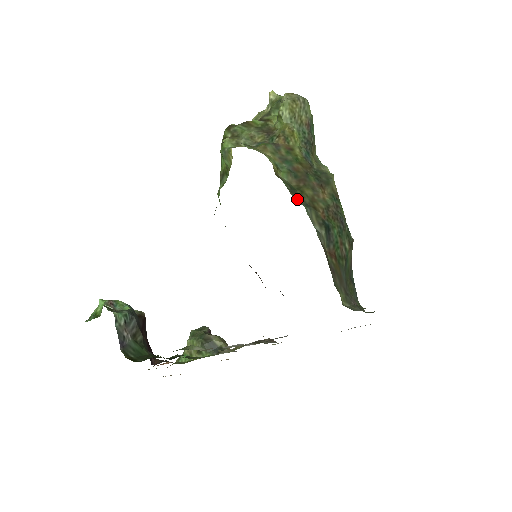
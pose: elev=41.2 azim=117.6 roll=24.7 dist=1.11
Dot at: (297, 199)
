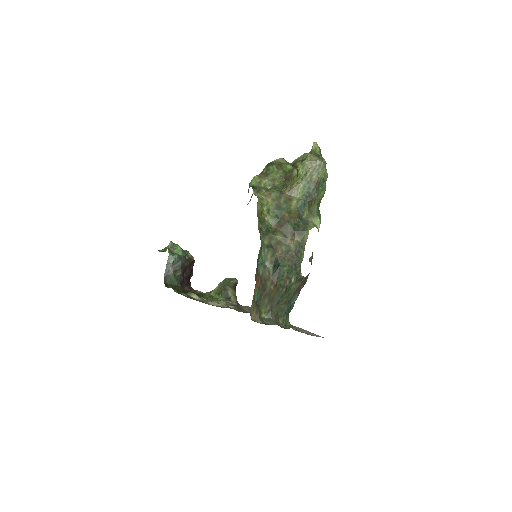
Dot at: (263, 240)
